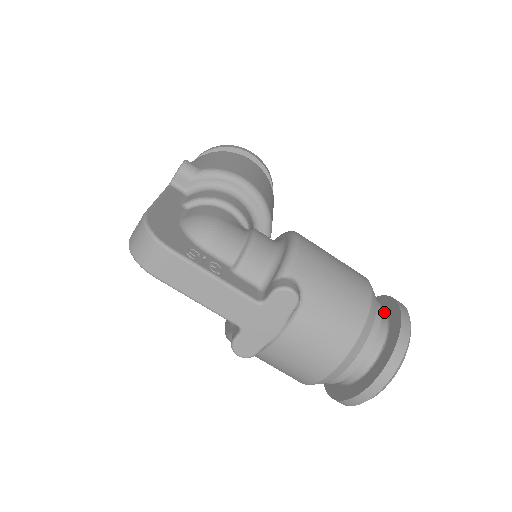
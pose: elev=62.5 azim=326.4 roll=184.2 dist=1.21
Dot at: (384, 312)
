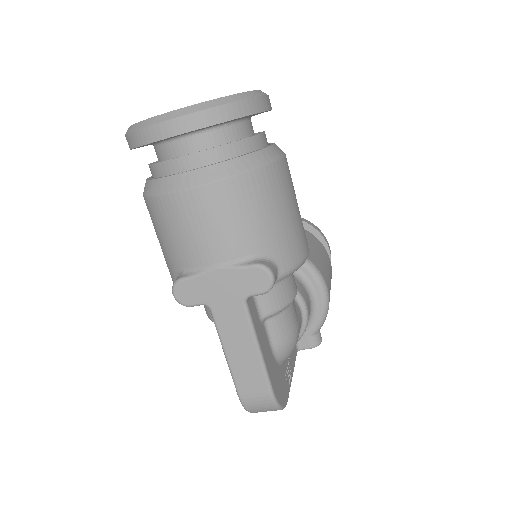
Dot at: occluded
